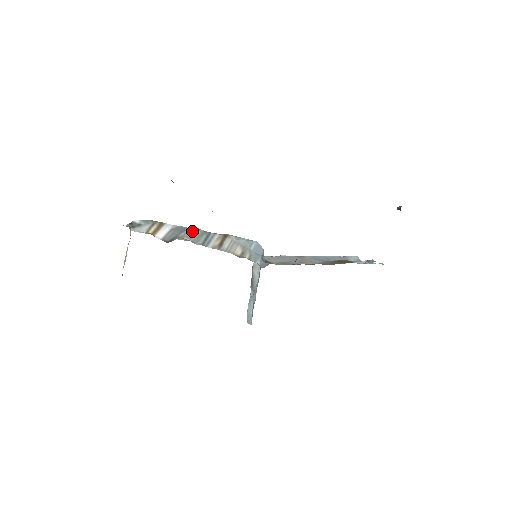
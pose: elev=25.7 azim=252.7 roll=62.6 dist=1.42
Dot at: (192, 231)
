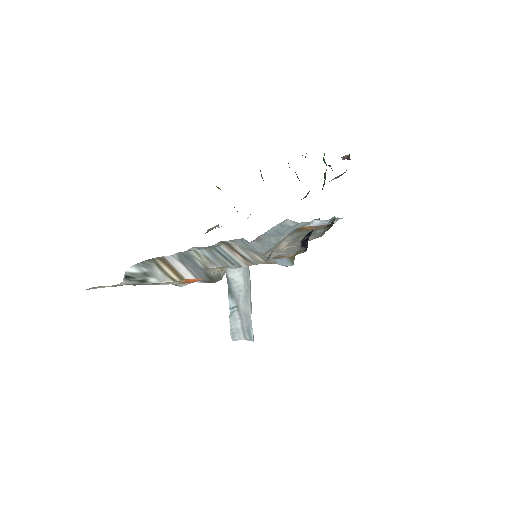
Dot at: (199, 254)
